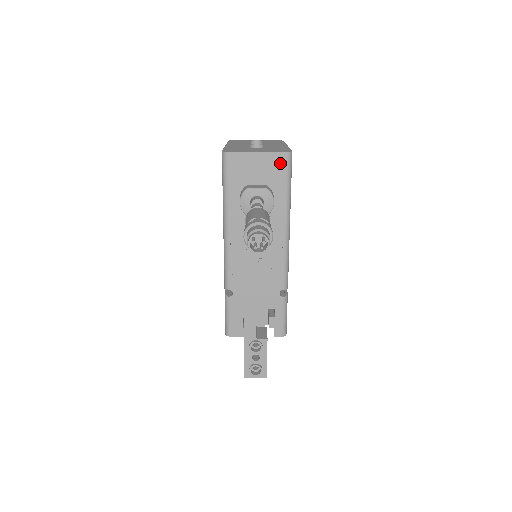
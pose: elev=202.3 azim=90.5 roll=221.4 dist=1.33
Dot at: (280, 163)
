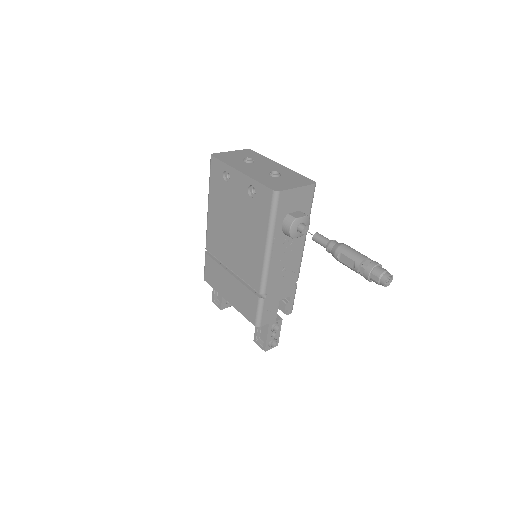
Dot at: (310, 192)
